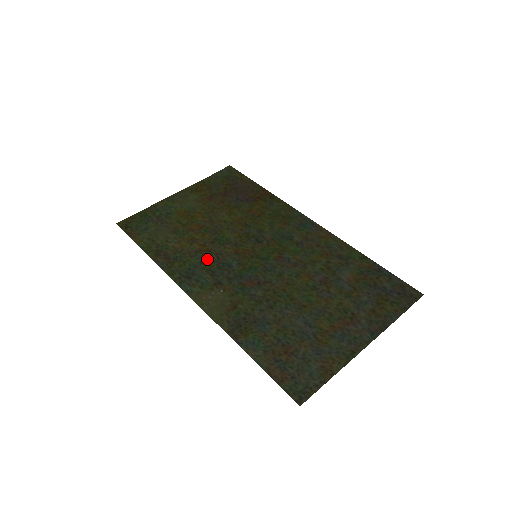
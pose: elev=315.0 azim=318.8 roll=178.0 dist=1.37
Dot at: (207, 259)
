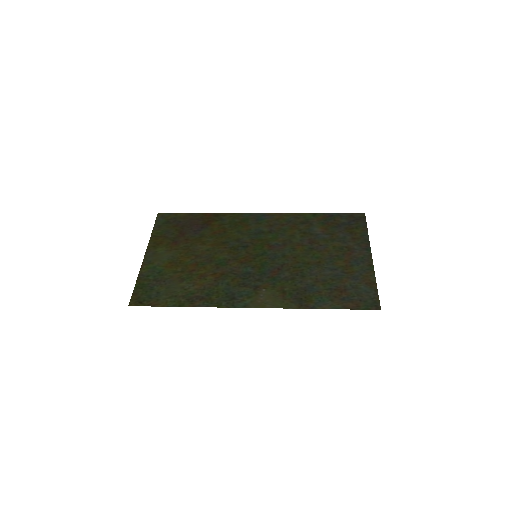
Dot at: (229, 280)
